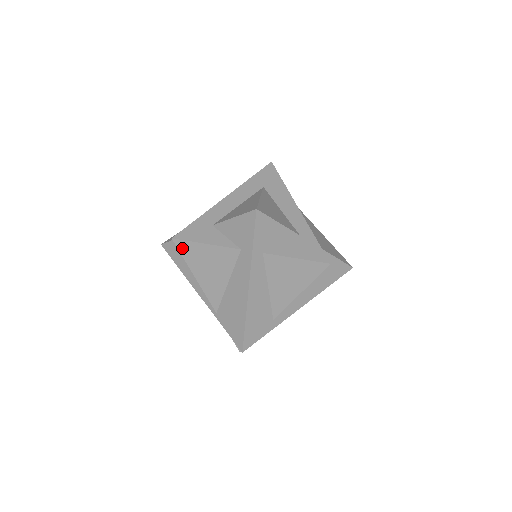
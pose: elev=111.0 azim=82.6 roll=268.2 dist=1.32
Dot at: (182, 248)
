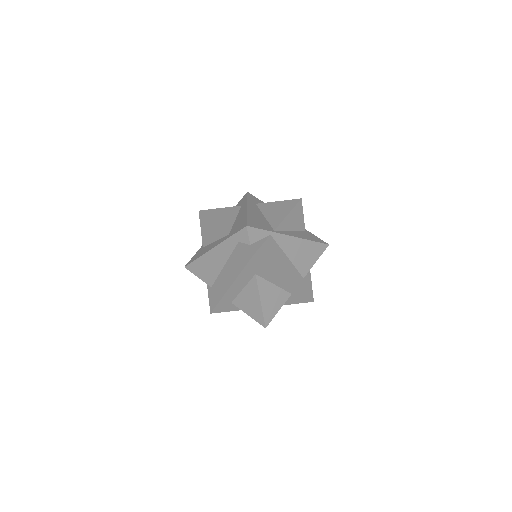
Dot at: occluded
